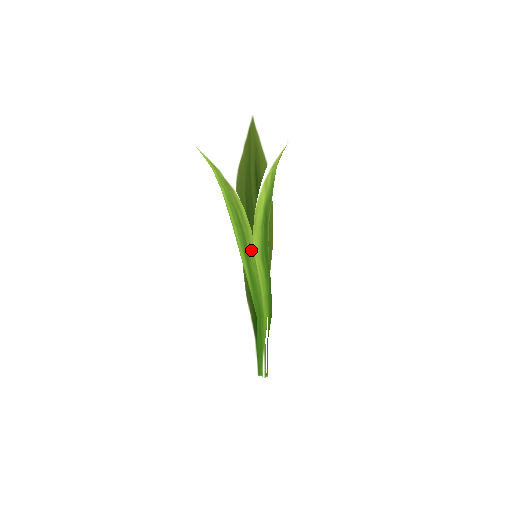
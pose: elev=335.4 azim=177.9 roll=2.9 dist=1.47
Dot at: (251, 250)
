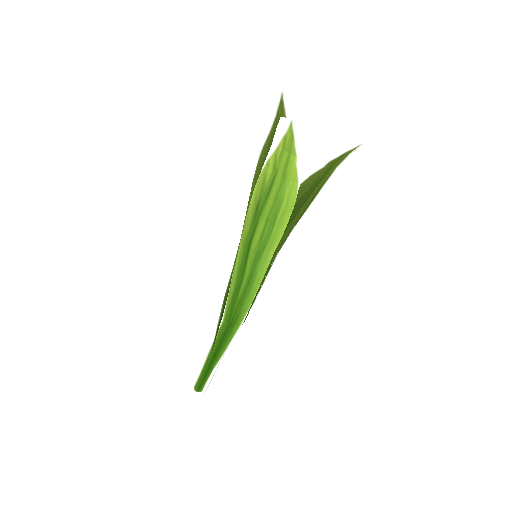
Dot at: (269, 251)
